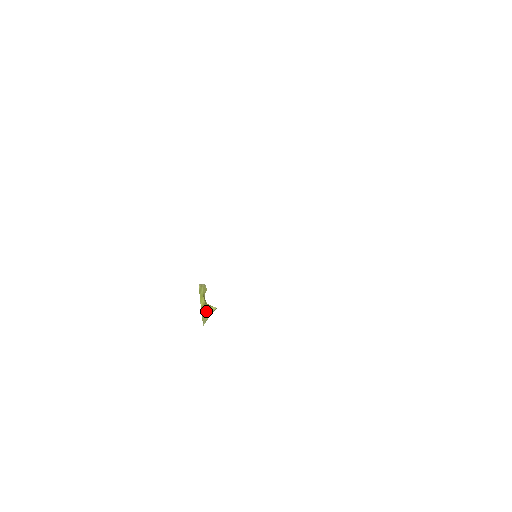
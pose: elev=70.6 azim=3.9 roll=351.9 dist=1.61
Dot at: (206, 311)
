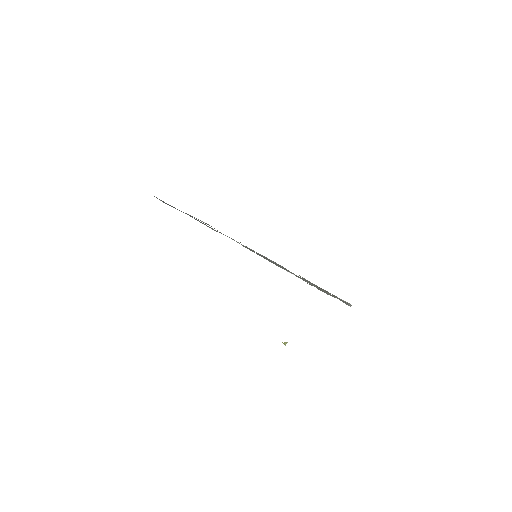
Dot at: occluded
